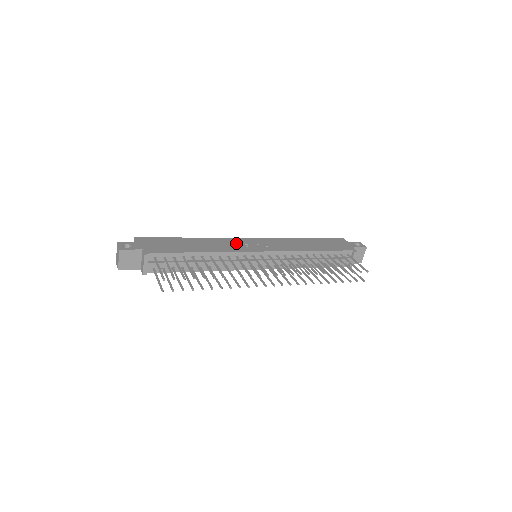
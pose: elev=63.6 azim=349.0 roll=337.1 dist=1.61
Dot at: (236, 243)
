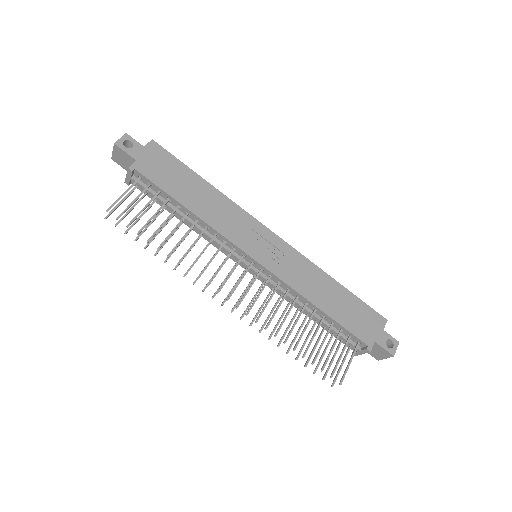
Dot at: (245, 227)
